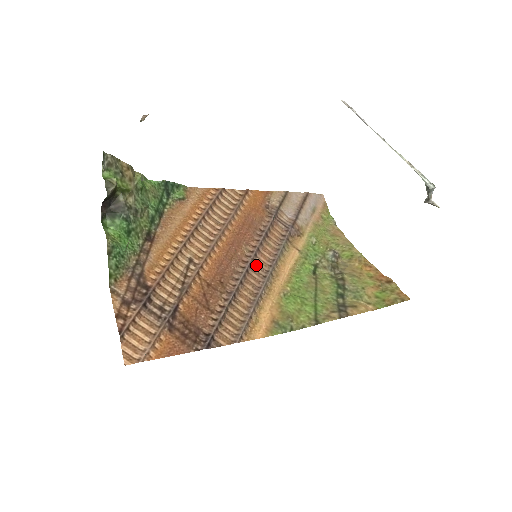
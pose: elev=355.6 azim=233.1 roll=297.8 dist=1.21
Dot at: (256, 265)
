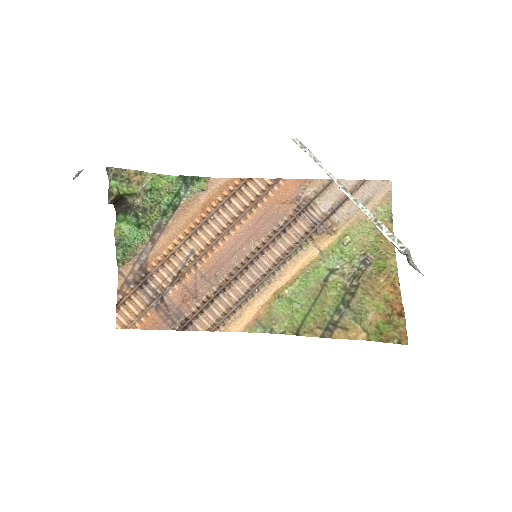
Dot at: (260, 262)
